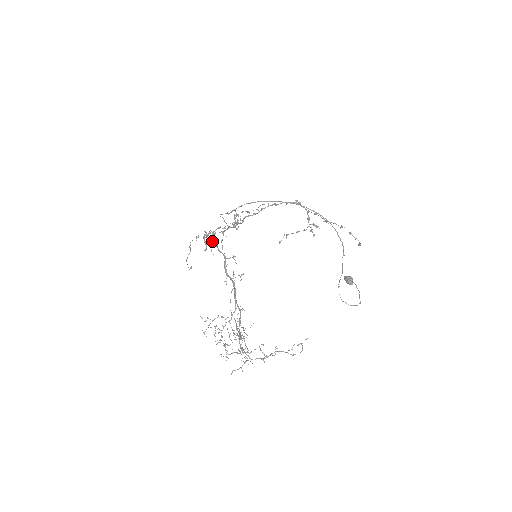
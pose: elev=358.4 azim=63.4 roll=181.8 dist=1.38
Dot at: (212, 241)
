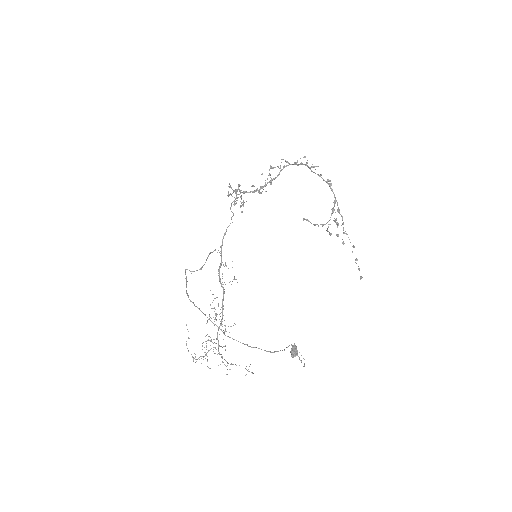
Dot at: (232, 212)
